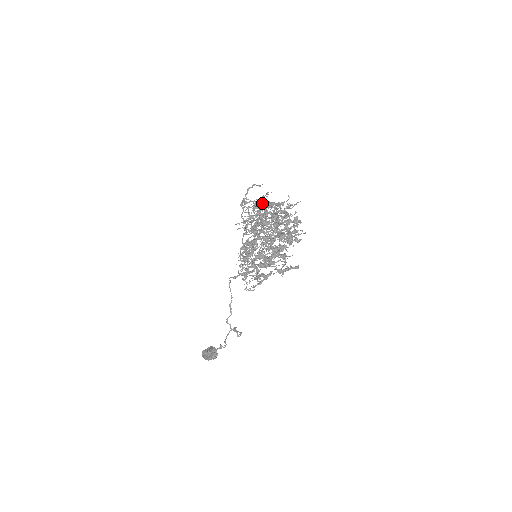
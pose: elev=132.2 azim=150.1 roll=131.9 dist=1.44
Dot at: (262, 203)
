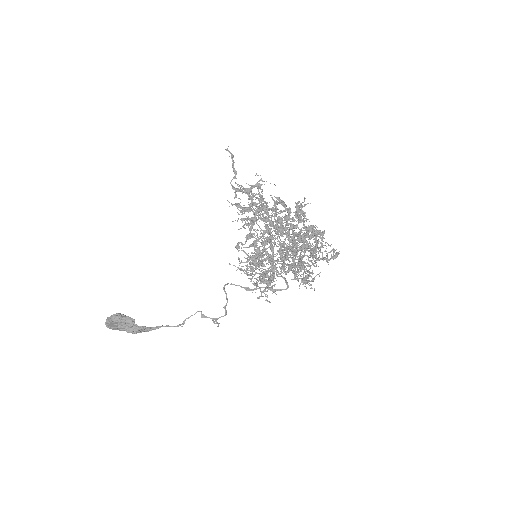
Dot at: occluded
